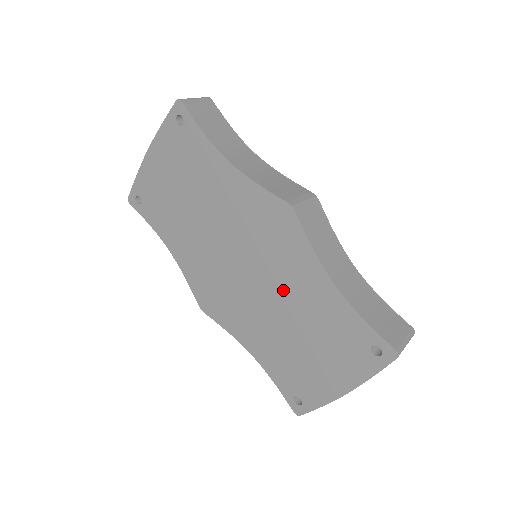
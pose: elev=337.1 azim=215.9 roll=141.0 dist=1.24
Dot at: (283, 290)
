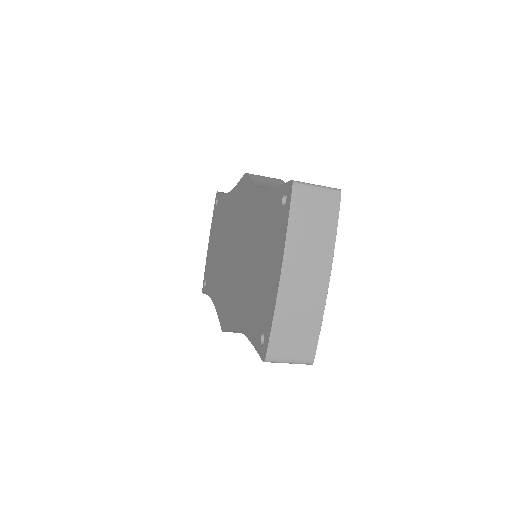
Dot at: (248, 237)
